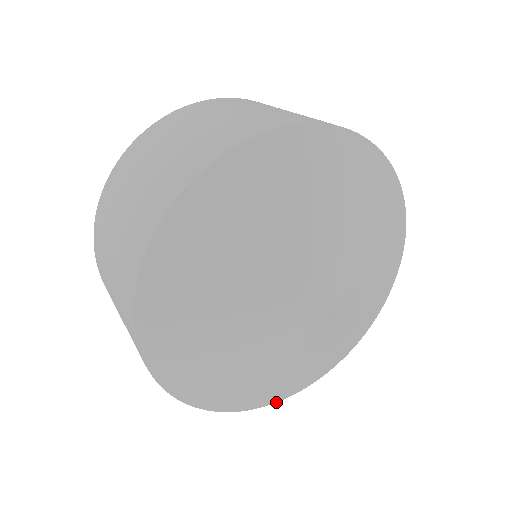
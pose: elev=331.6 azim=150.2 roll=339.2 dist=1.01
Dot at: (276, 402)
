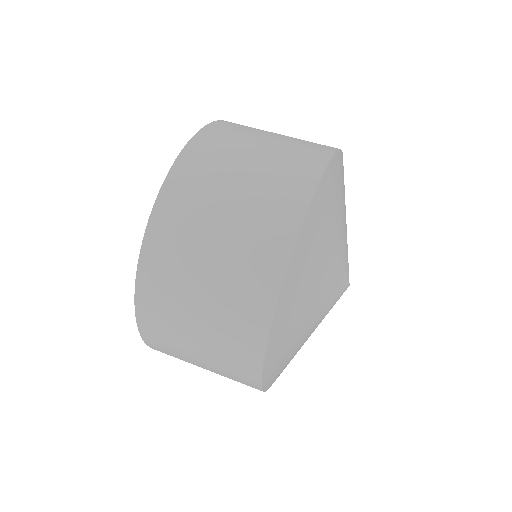
Dot at: occluded
